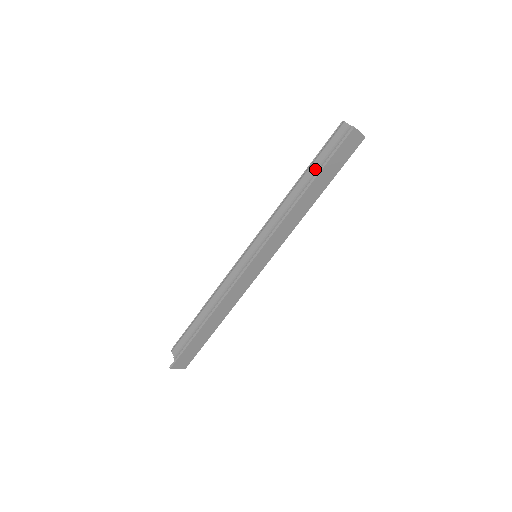
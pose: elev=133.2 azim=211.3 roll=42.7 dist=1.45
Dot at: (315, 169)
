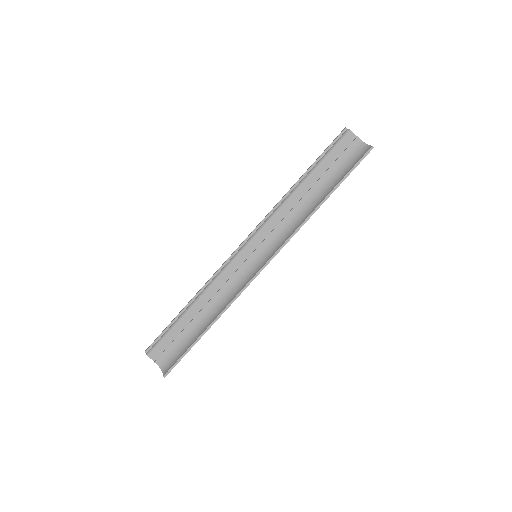
Dot at: (321, 174)
